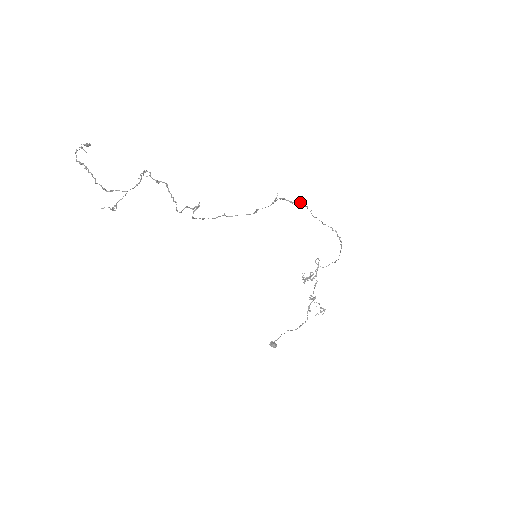
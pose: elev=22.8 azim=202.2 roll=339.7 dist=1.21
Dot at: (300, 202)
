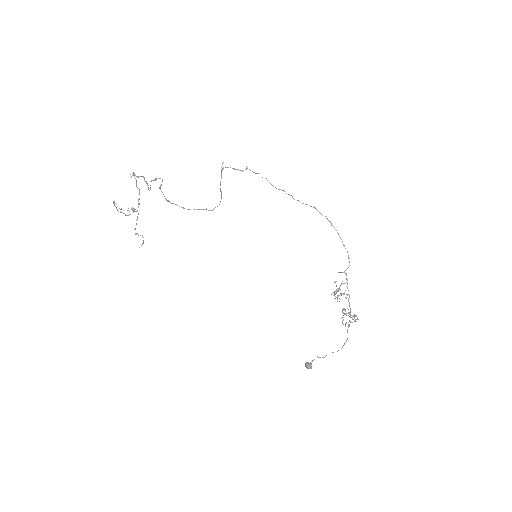
Dot at: occluded
